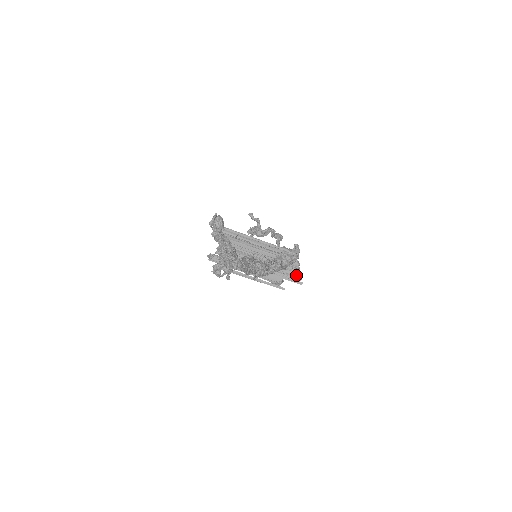
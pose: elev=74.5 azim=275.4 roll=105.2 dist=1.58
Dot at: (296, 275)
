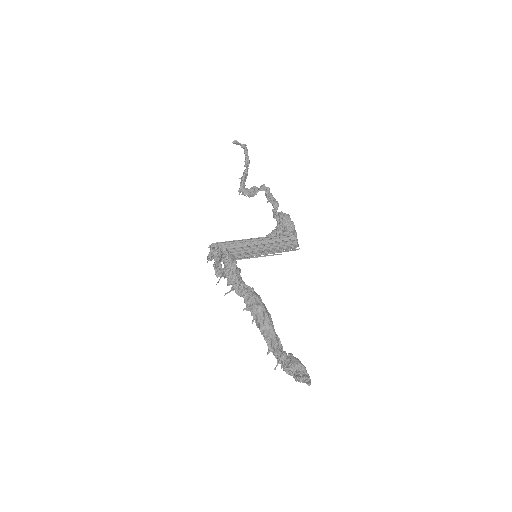
Dot at: (294, 247)
